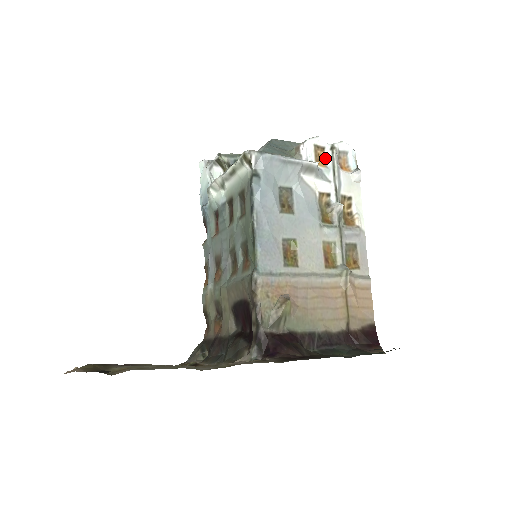
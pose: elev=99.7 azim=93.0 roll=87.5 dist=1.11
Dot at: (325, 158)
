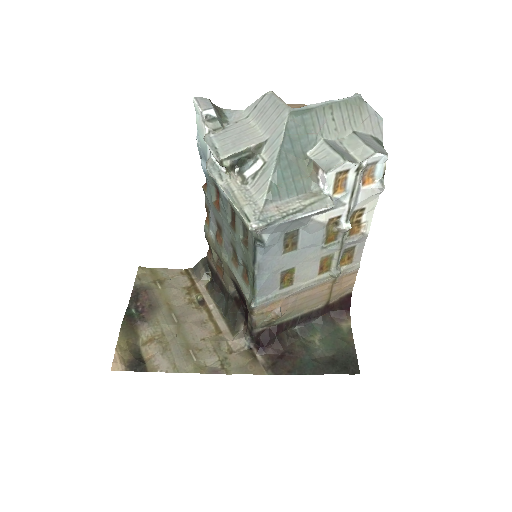
Dot at: (346, 181)
